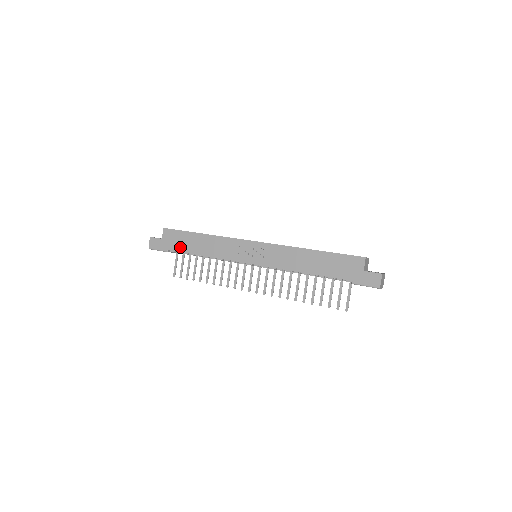
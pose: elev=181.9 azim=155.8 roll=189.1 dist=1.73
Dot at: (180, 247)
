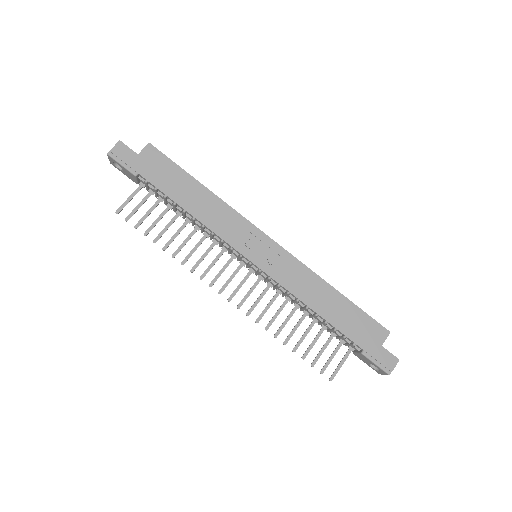
Dot at: (161, 182)
